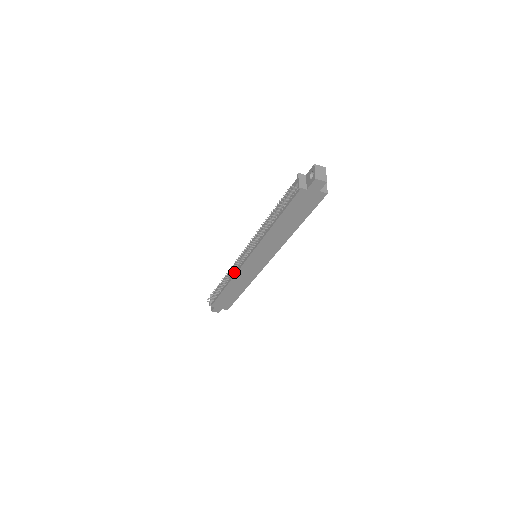
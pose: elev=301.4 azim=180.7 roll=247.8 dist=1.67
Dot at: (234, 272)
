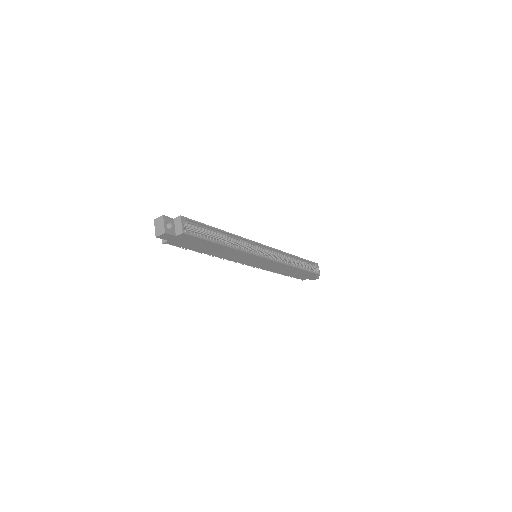
Dot at: occluded
